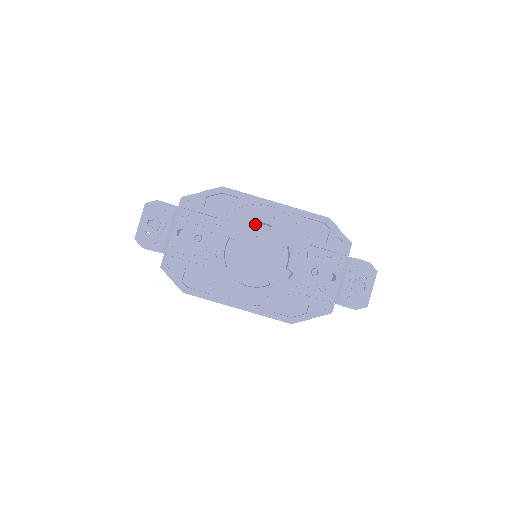
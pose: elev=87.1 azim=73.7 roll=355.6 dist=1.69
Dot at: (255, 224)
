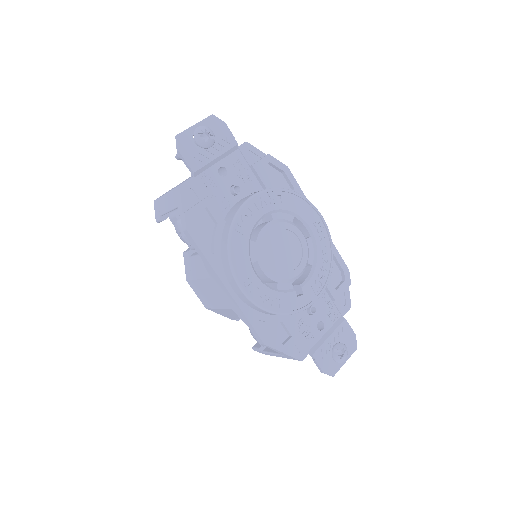
Dot at: occluded
